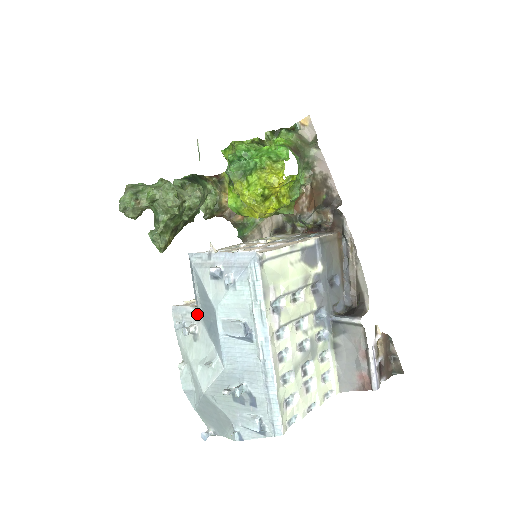
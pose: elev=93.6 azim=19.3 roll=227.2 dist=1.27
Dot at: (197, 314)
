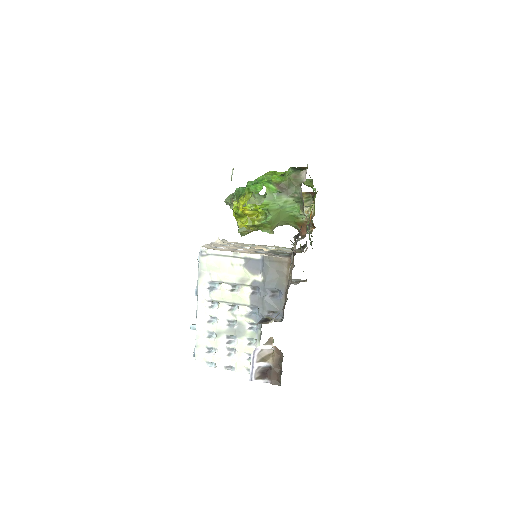
Dot at: occluded
